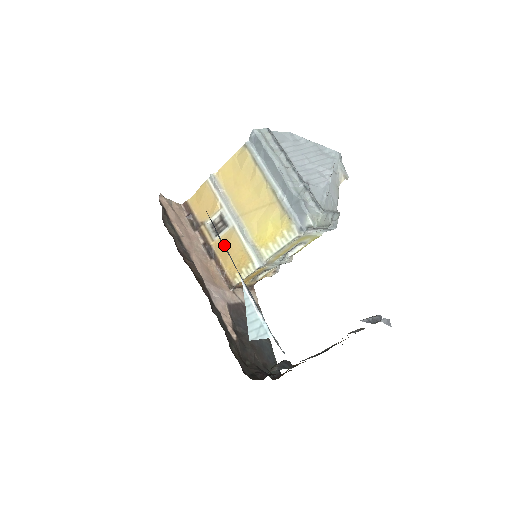
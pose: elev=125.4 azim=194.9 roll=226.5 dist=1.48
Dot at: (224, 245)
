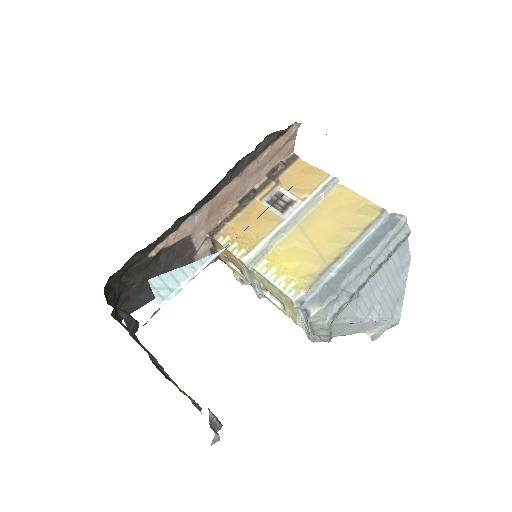
Dot at: occluded
